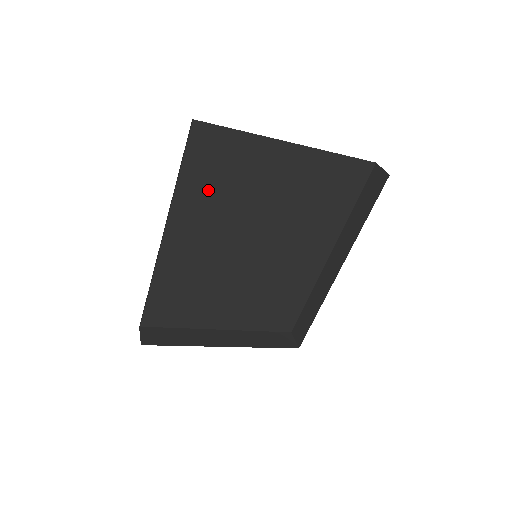
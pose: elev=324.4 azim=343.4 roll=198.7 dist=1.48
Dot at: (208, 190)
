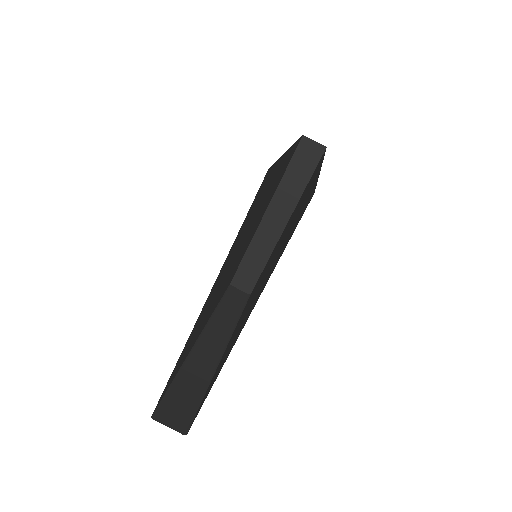
Dot at: occluded
